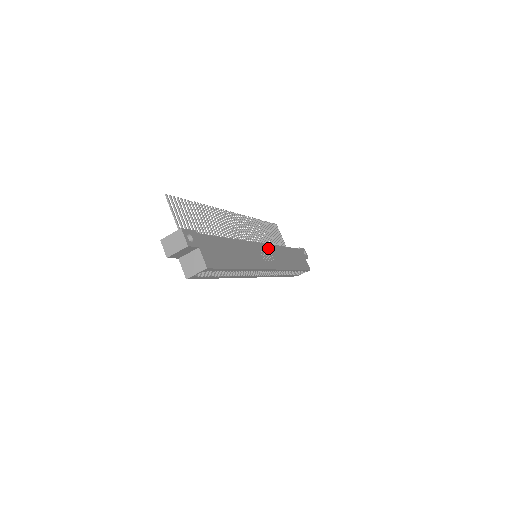
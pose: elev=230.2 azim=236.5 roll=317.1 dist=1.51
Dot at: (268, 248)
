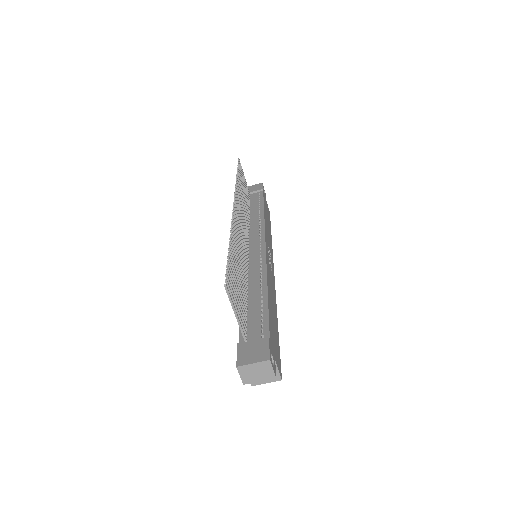
Dot at: (266, 242)
